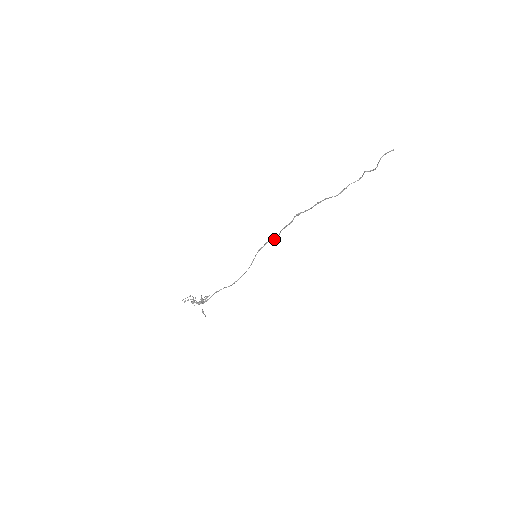
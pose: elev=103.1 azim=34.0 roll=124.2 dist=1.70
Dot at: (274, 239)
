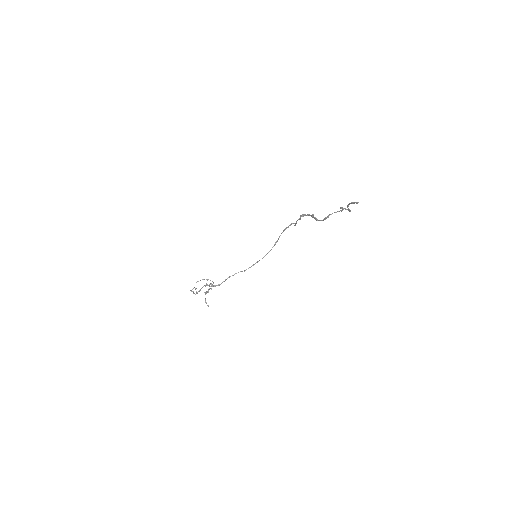
Dot at: (294, 225)
